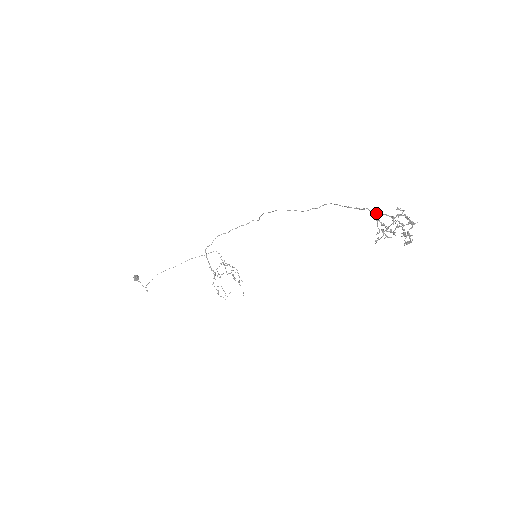
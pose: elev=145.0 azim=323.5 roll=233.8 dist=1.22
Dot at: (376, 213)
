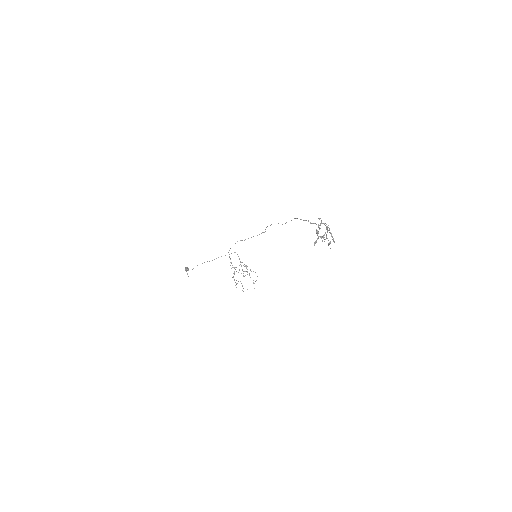
Dot at: occluded
